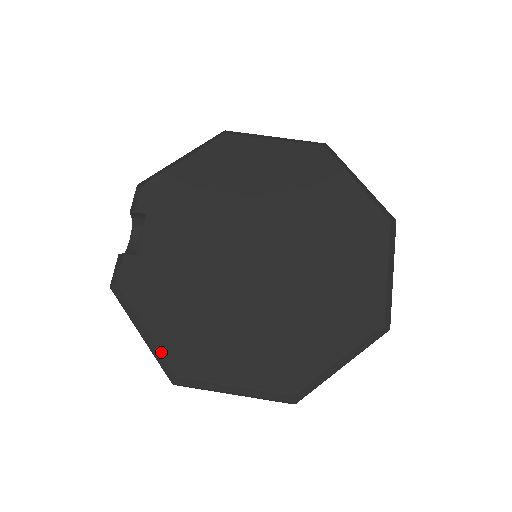
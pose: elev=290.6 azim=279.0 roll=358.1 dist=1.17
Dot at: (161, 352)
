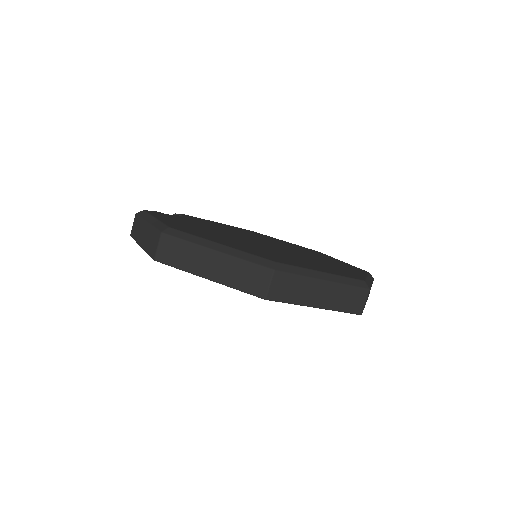
Dot at: (163, 222)
